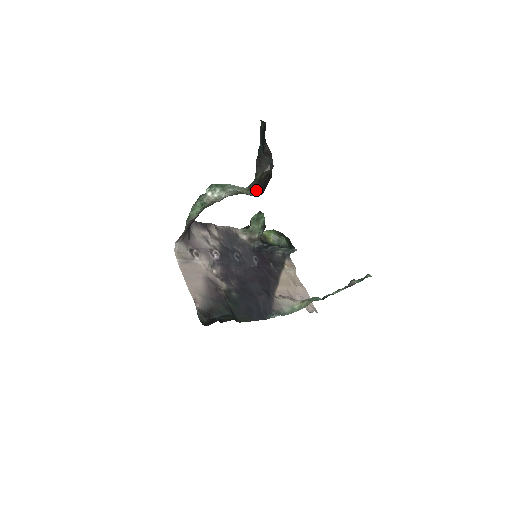
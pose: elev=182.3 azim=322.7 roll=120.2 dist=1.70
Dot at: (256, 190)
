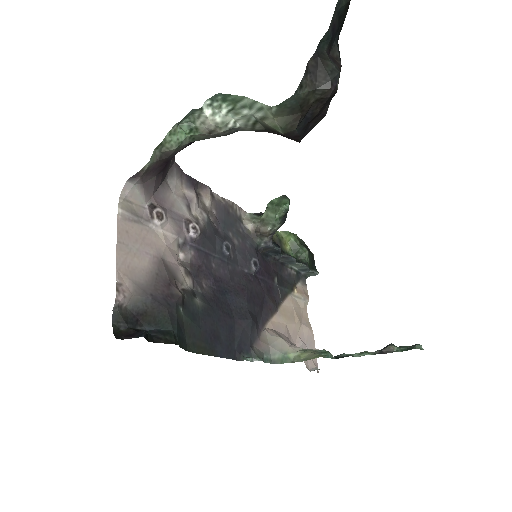
Dot at: (291, 122)
